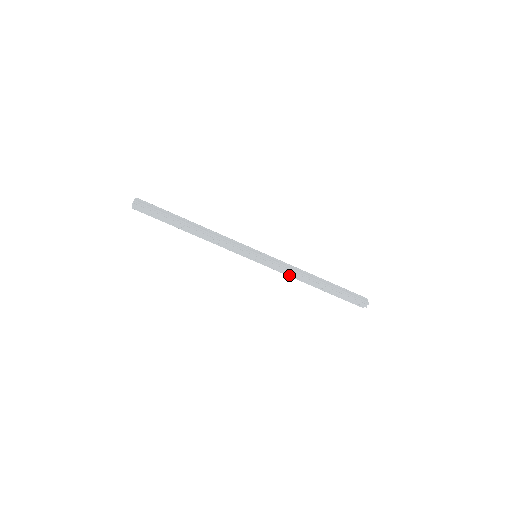
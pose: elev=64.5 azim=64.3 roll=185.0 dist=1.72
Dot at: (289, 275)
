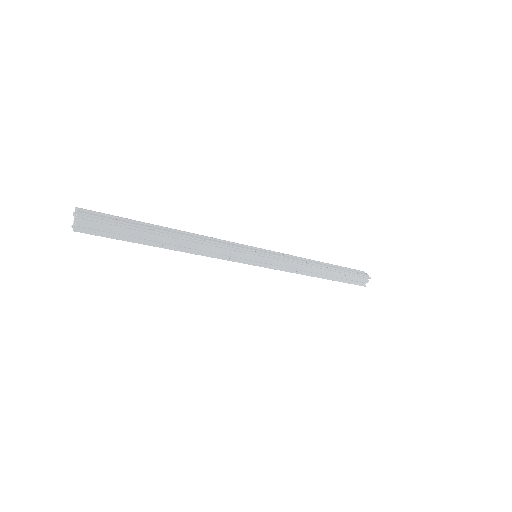
Dot at: occluded
